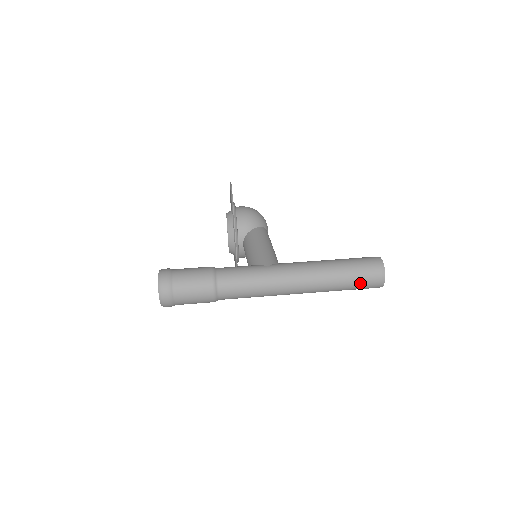
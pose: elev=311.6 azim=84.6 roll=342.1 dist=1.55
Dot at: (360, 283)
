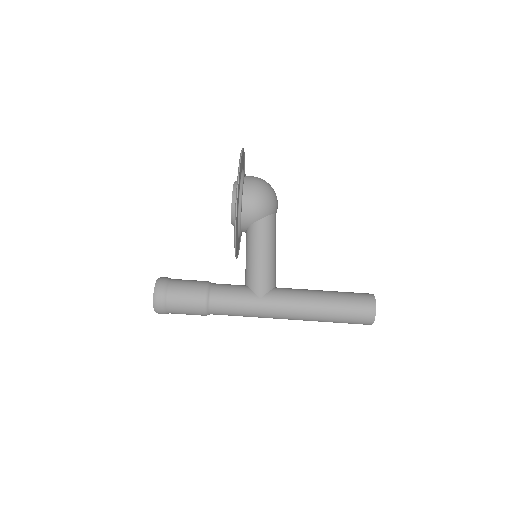
Dot at: occluded
